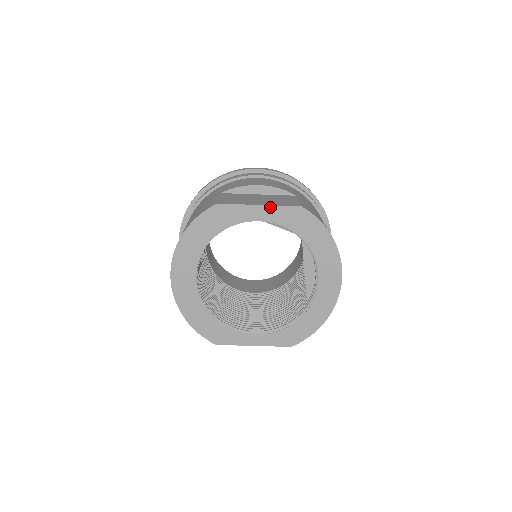
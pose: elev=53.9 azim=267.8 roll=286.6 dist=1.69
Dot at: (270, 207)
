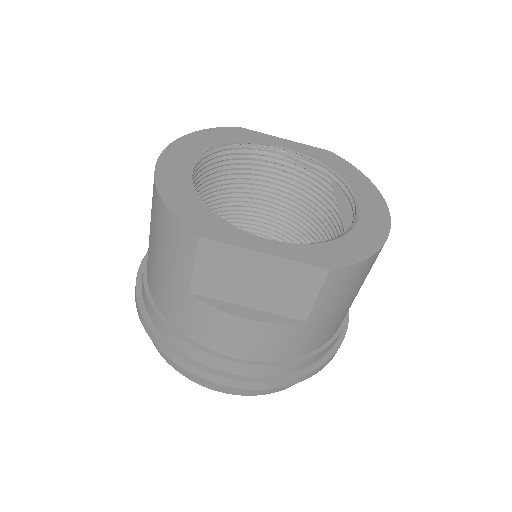
Dot at: (296, 143)
